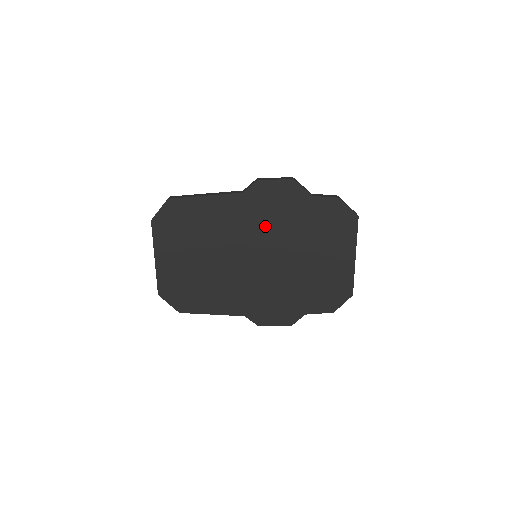
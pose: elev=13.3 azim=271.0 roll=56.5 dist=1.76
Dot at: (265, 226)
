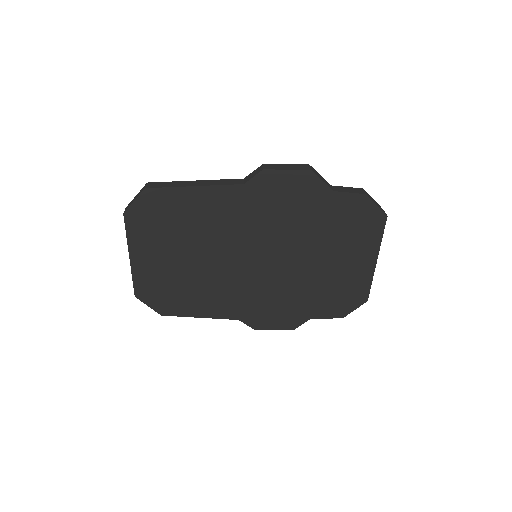
Dot at: (270, 224)
